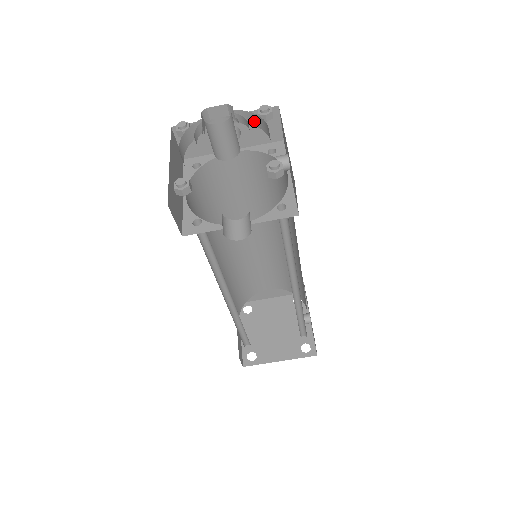
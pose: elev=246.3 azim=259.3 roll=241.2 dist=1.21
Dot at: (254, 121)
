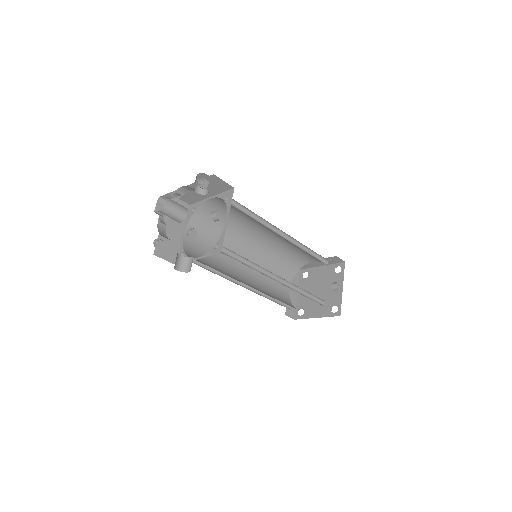
Dot at: occluded
